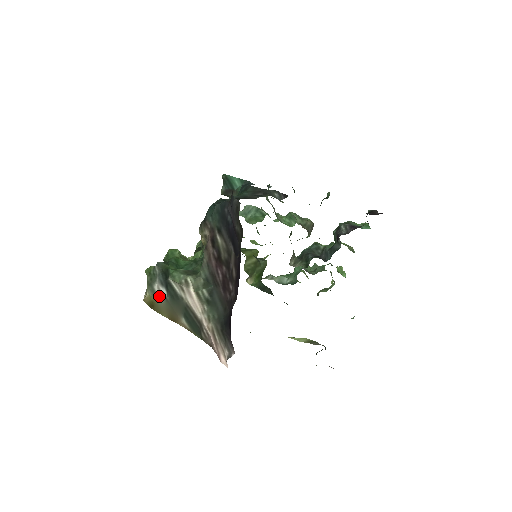
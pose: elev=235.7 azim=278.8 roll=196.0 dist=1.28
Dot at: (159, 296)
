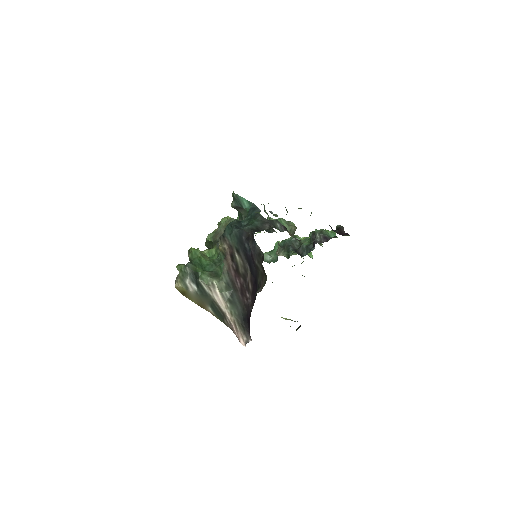
Dot at: (191, 290)
